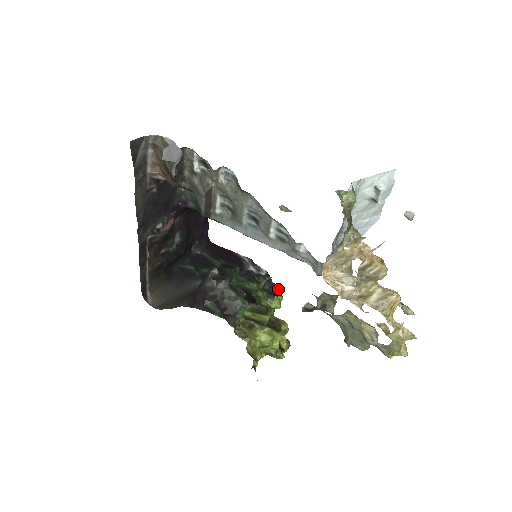
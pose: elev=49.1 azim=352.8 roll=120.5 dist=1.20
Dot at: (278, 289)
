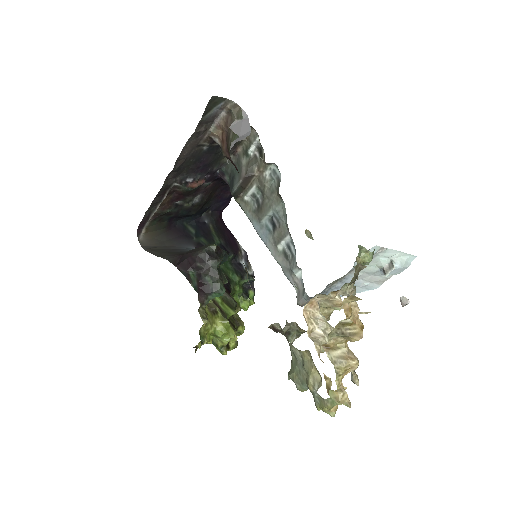
Dot at: (254, 293)
